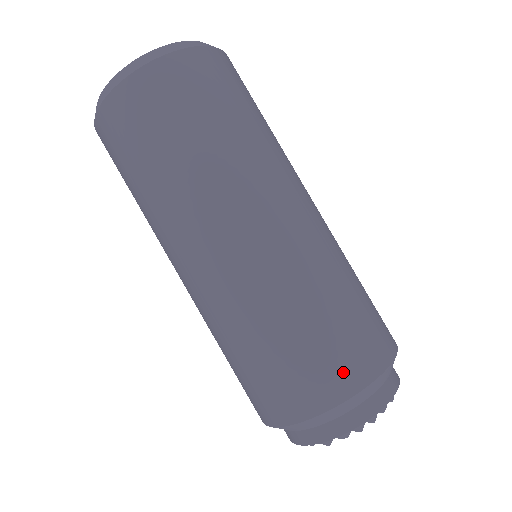
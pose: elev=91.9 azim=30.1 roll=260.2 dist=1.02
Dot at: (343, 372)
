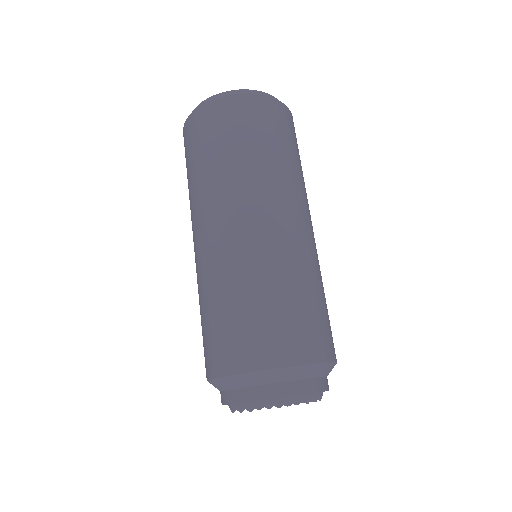
Dot at: (221, 356)
